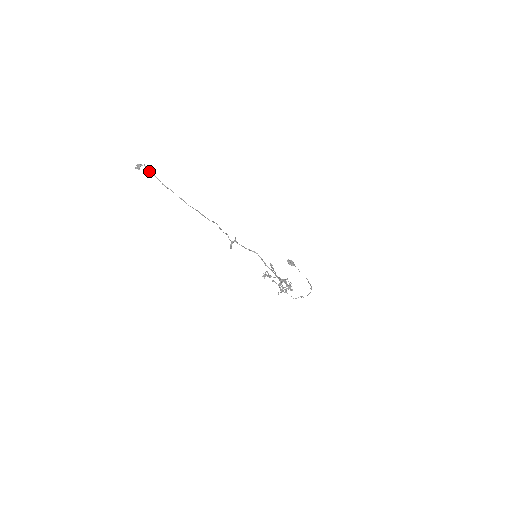
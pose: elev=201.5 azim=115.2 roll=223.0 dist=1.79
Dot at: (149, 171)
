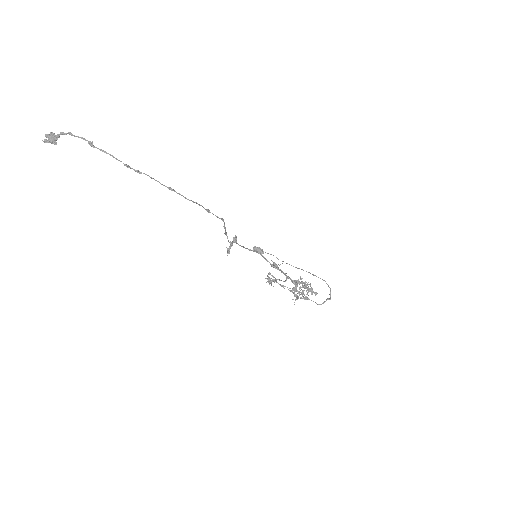
Dot at: (90, 144)
